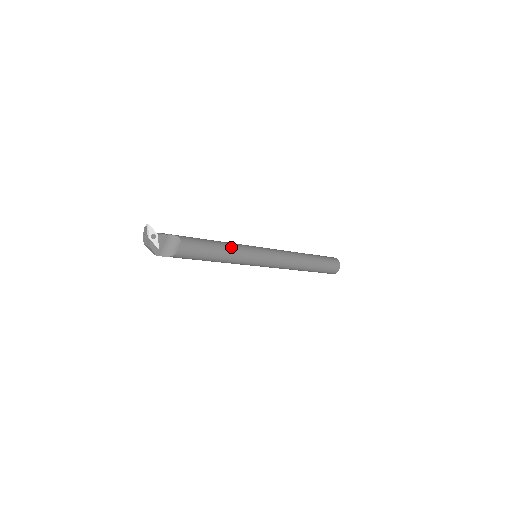
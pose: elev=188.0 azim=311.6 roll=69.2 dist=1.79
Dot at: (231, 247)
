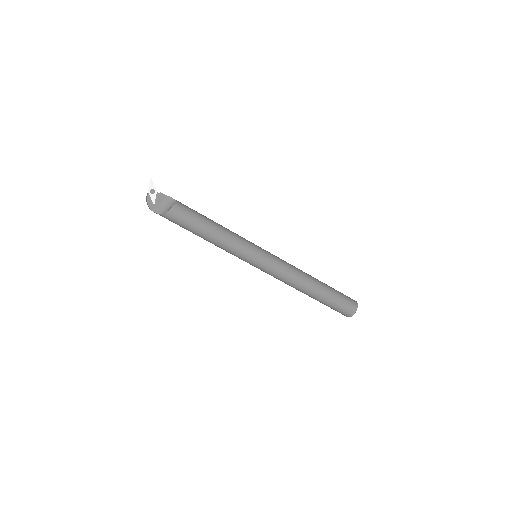
Dot at: (227, 231)
